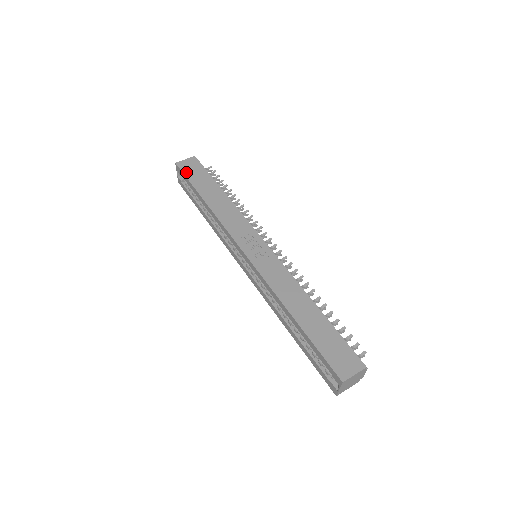
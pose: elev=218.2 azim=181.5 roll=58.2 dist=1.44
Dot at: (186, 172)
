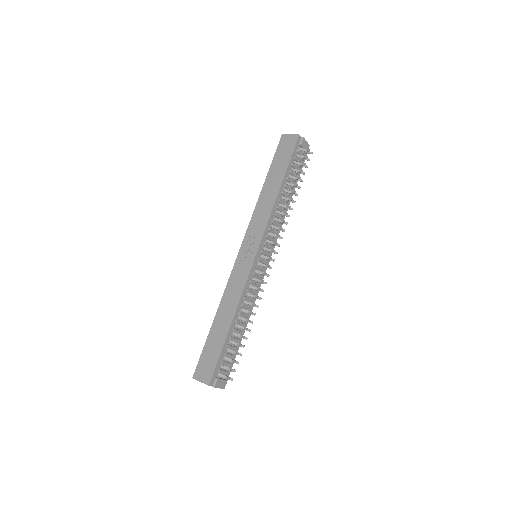
Dot at: (279, 149)
